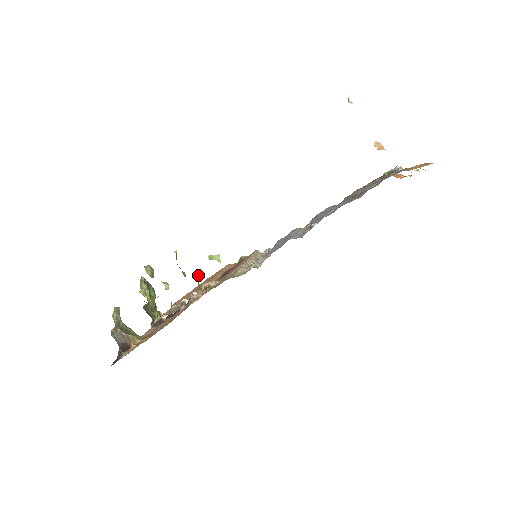
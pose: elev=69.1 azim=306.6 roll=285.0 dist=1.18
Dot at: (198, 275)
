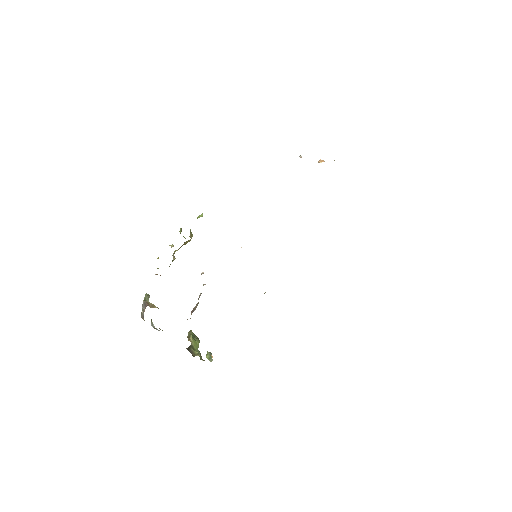
Dot at: occluded
